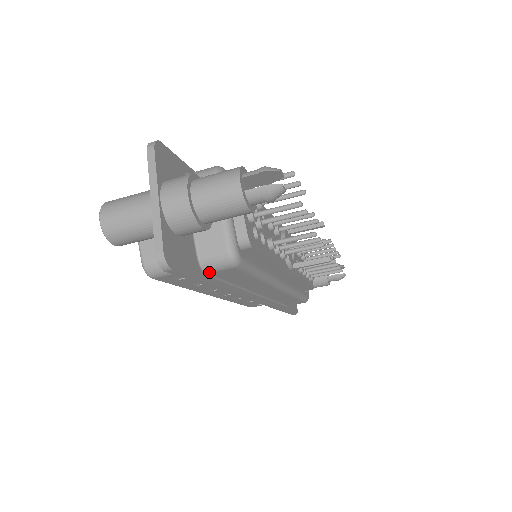
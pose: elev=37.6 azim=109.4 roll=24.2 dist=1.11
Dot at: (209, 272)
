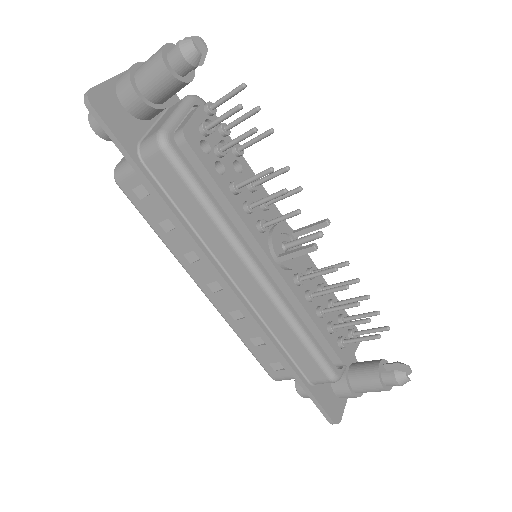
Dot at: (144, 159)
